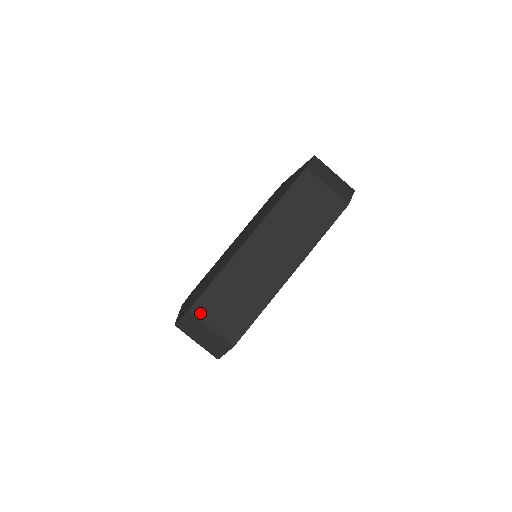
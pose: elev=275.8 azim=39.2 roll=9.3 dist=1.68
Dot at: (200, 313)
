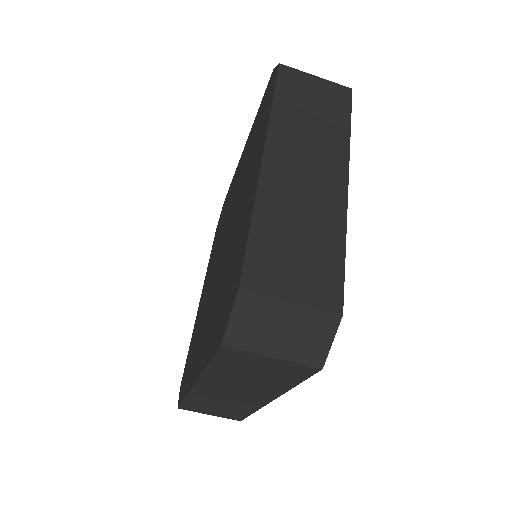
Dot at: (259, 285)
